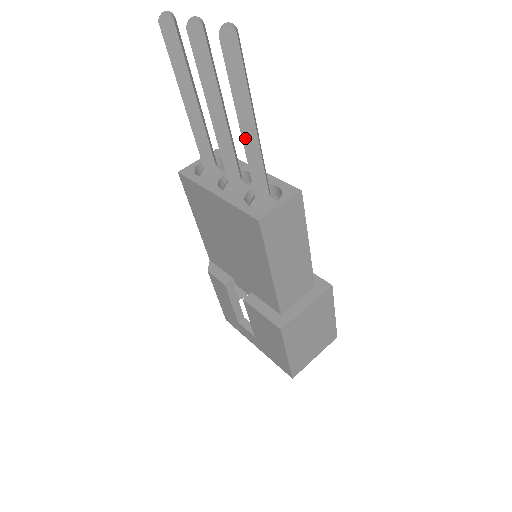
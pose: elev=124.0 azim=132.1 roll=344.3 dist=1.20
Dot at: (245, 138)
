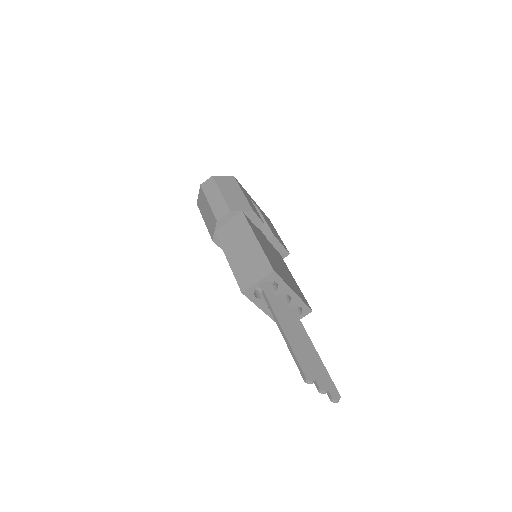
Dot at: occluded
